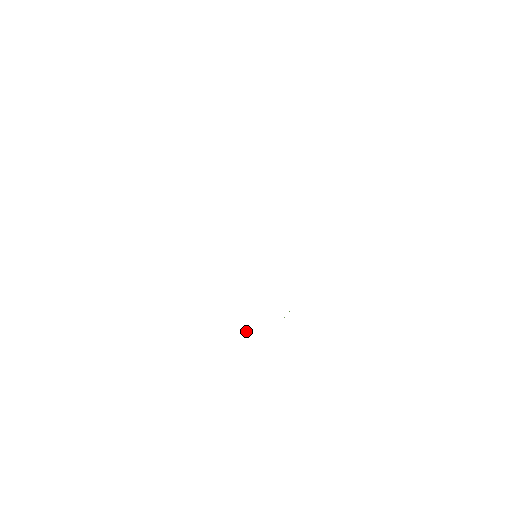
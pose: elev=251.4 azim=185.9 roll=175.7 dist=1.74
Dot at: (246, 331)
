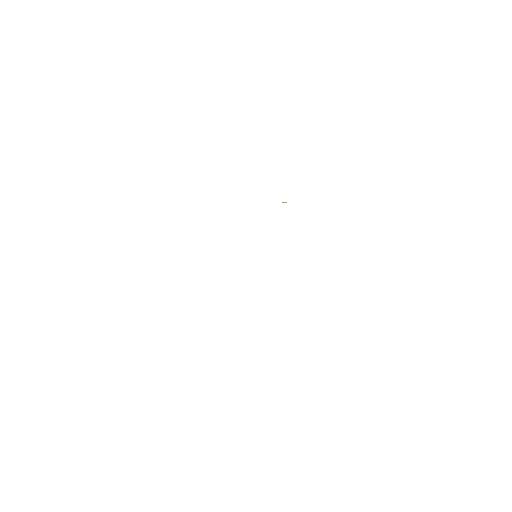
Dot at: occluded
